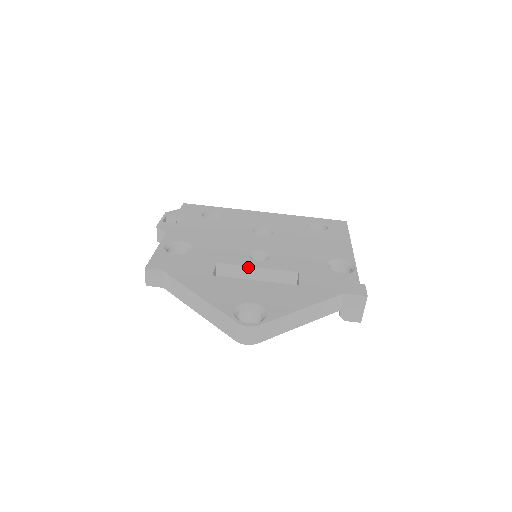
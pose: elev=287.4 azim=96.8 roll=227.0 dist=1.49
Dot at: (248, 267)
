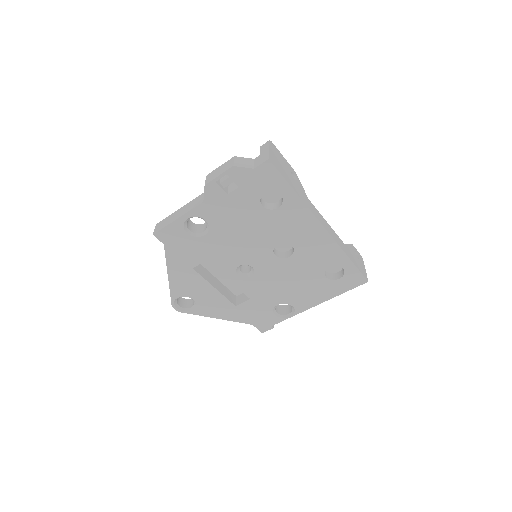
Dot at: (225, 275)
